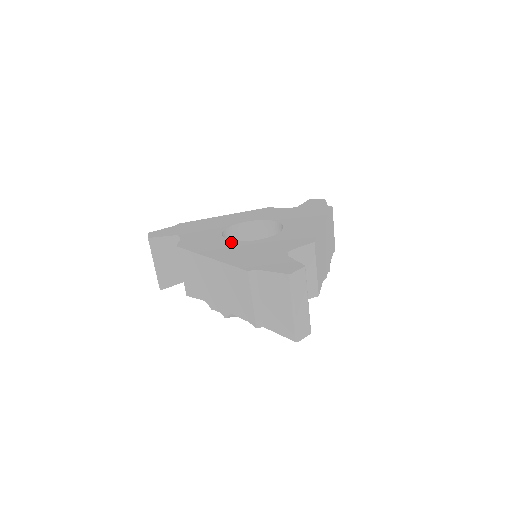
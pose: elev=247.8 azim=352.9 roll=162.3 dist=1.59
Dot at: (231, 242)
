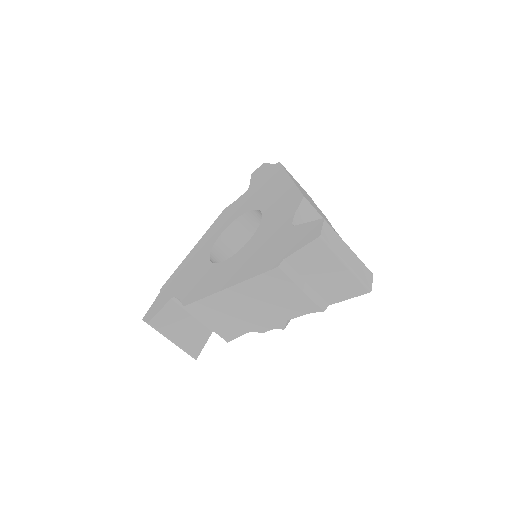
Dot at: (229, 260)
